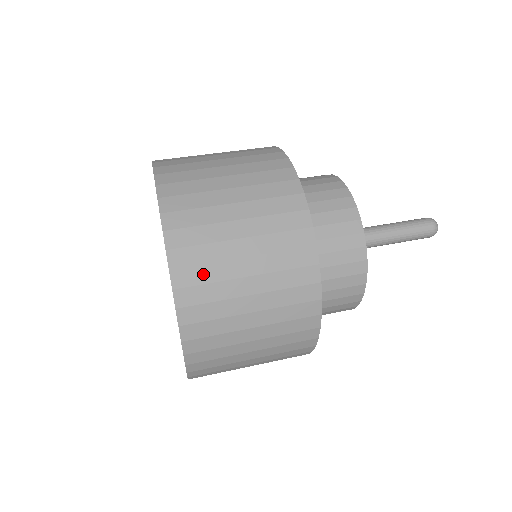
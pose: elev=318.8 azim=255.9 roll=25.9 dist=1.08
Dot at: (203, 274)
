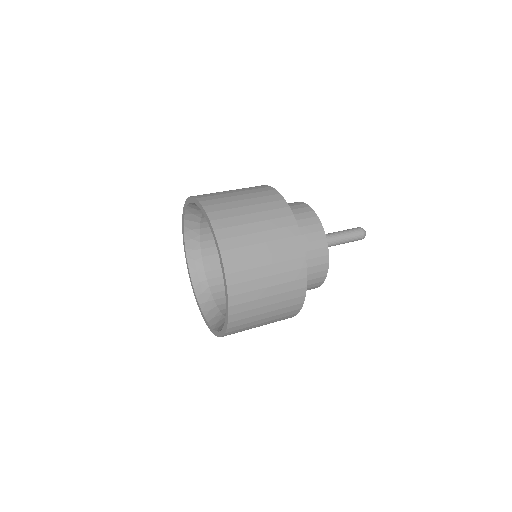
Dot at: (245, 315)
